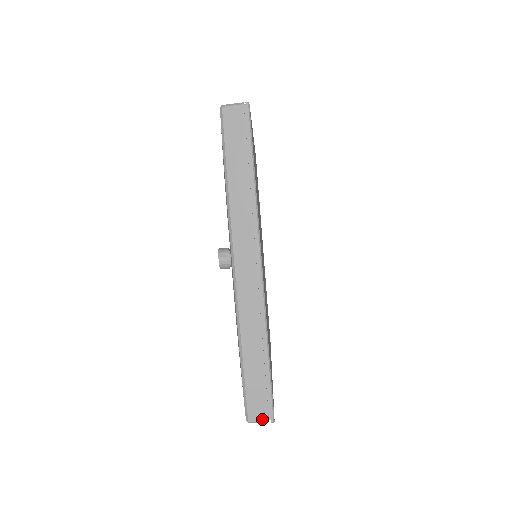
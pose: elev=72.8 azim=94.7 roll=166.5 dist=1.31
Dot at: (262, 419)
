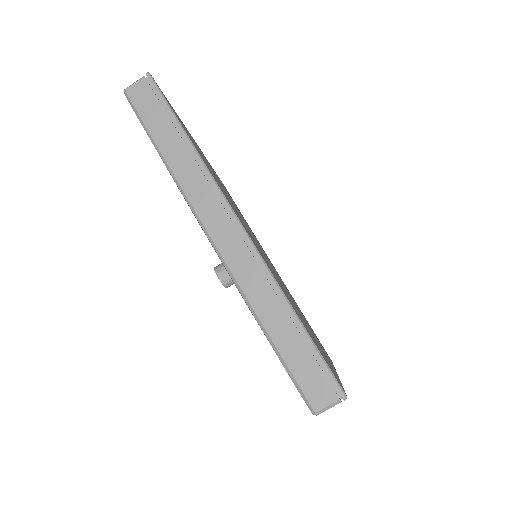
Dot at: (330, 401)
